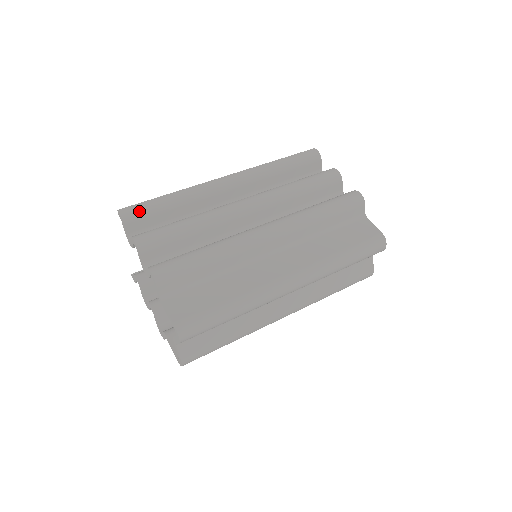
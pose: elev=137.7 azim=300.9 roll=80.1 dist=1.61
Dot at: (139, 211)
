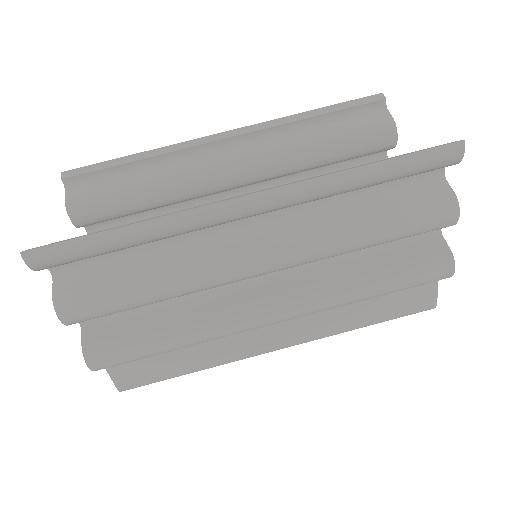
Dot at: (64, 259)
